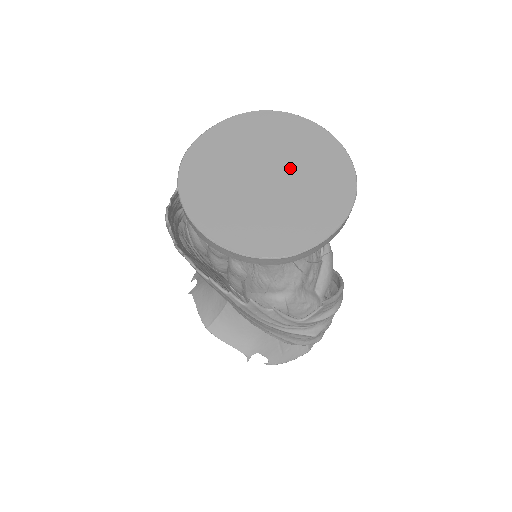
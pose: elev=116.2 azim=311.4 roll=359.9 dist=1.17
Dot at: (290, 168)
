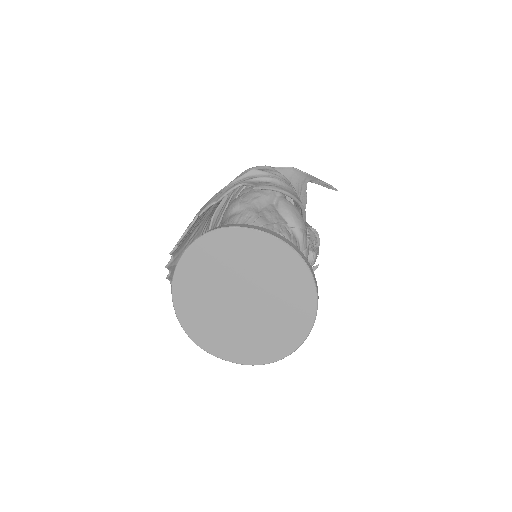
Dot at: (261, 311)
